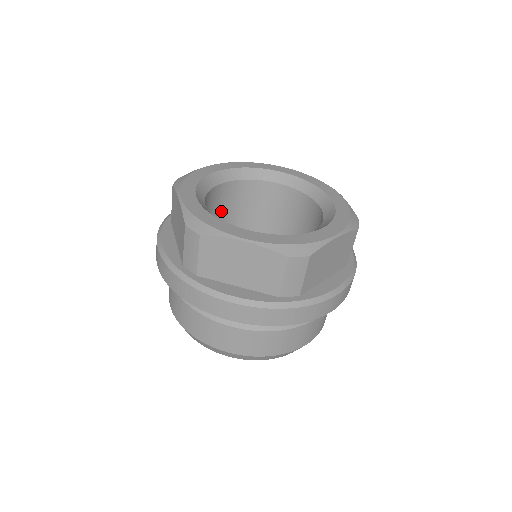
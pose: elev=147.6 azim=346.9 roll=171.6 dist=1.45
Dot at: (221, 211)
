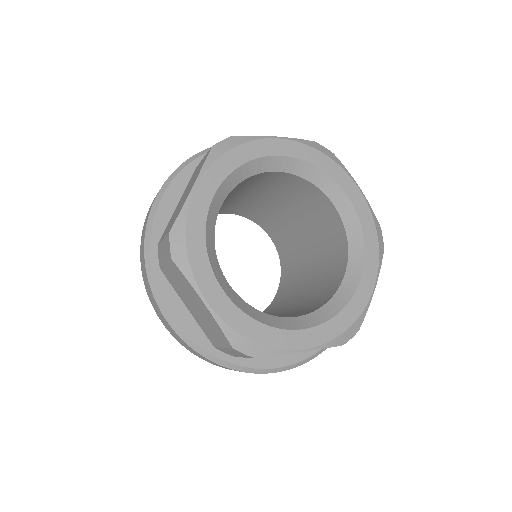
Dot at: occluded
